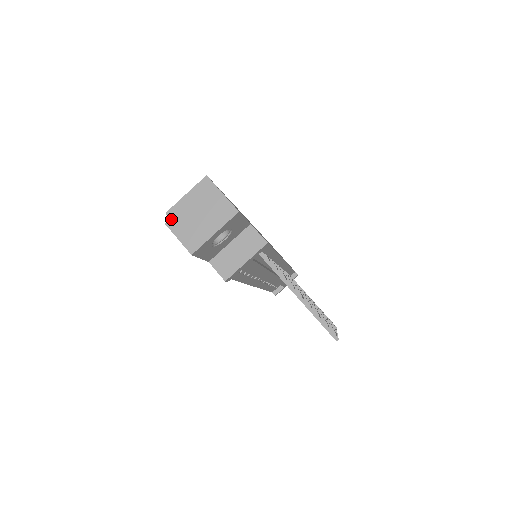
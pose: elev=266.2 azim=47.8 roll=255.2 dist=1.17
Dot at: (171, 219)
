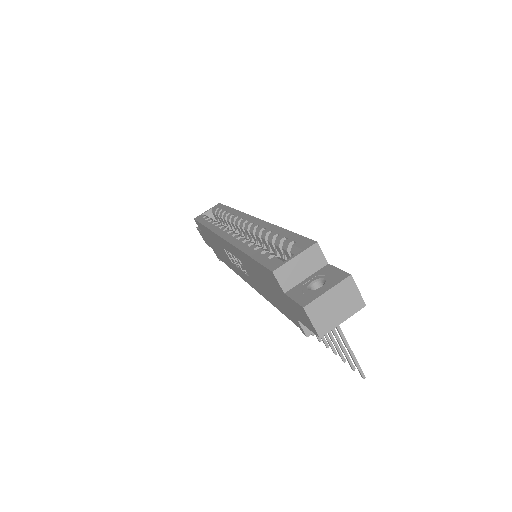
Dot at: (309, 304)
